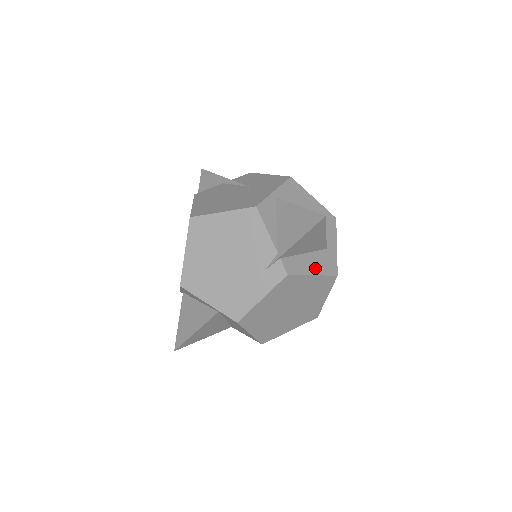
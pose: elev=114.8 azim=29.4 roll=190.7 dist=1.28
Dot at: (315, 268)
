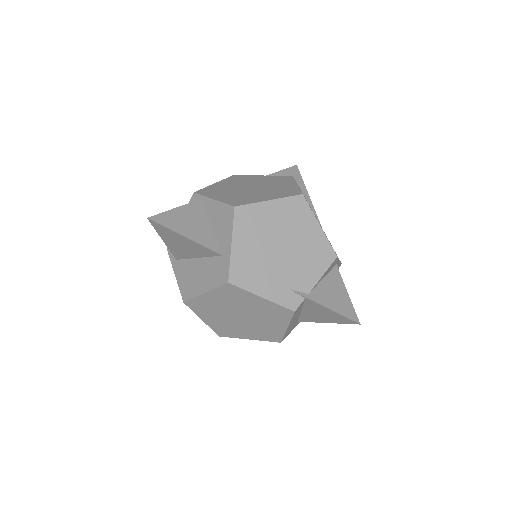
Dot at: (291, 325)
